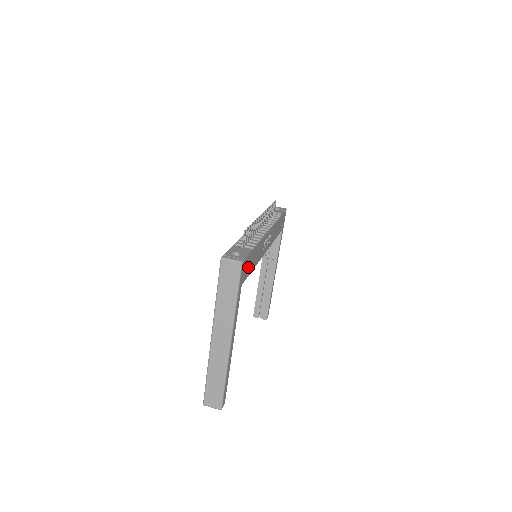
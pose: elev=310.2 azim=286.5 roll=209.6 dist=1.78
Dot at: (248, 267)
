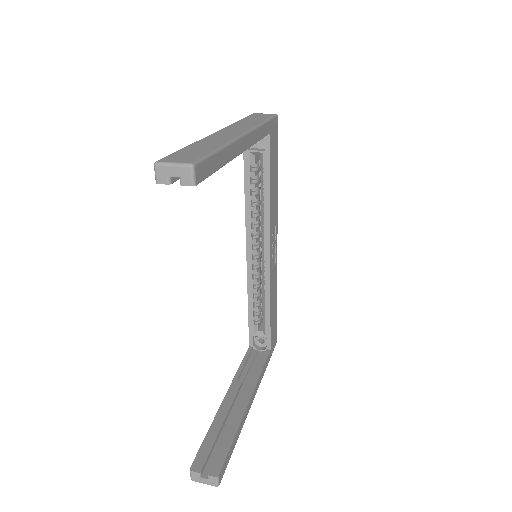
Dot at: (273, 155)
